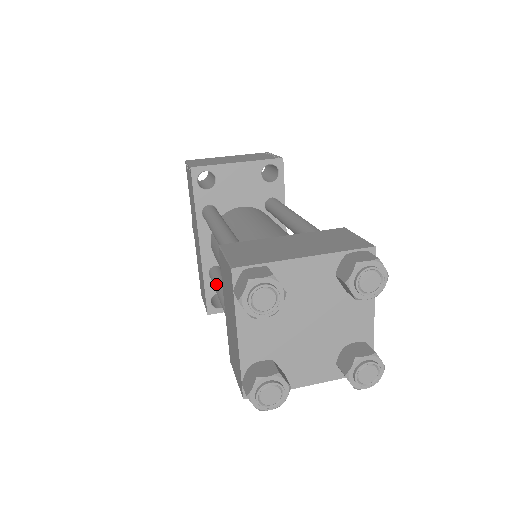
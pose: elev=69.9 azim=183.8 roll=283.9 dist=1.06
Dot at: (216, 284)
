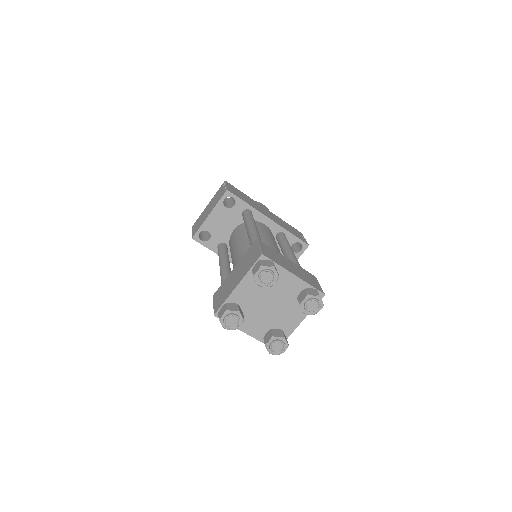
Dot at: occluded
